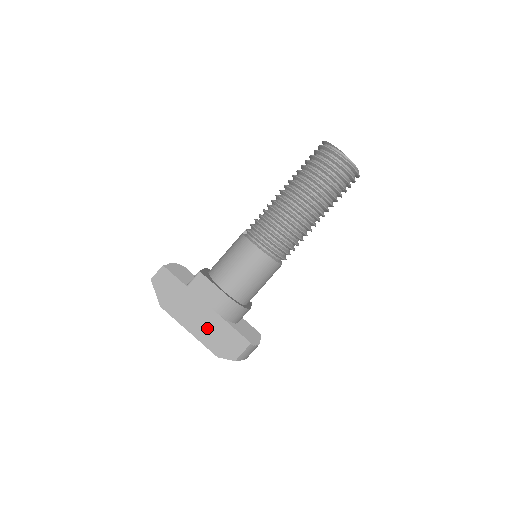
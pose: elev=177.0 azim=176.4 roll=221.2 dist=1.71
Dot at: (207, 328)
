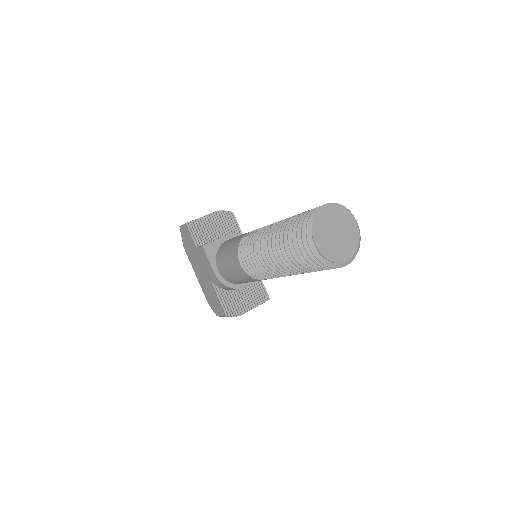
Dot at: (205, 283)
